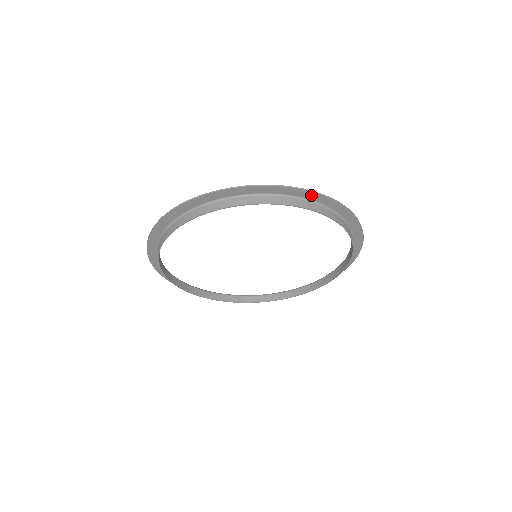
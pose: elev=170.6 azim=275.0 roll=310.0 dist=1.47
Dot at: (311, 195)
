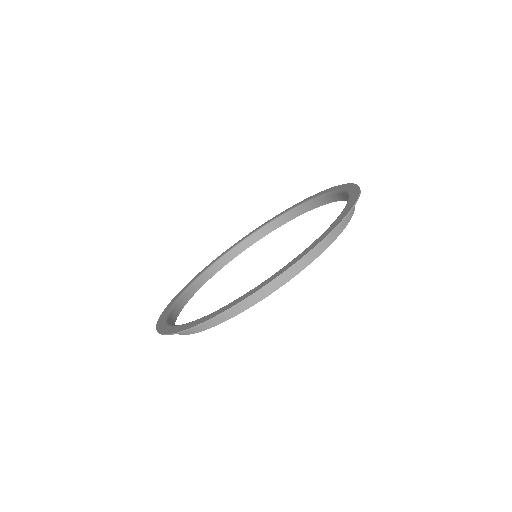
Dot at: (348, 210)
